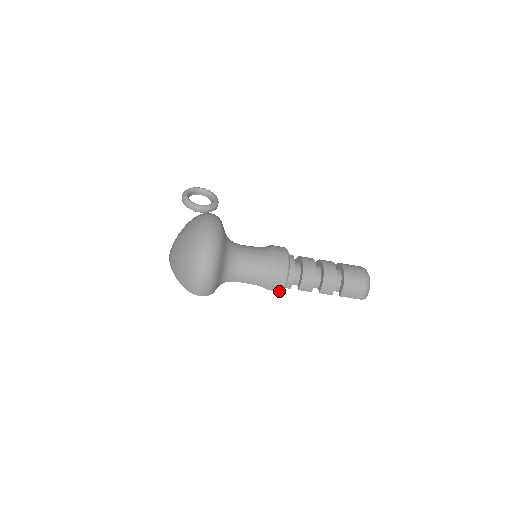
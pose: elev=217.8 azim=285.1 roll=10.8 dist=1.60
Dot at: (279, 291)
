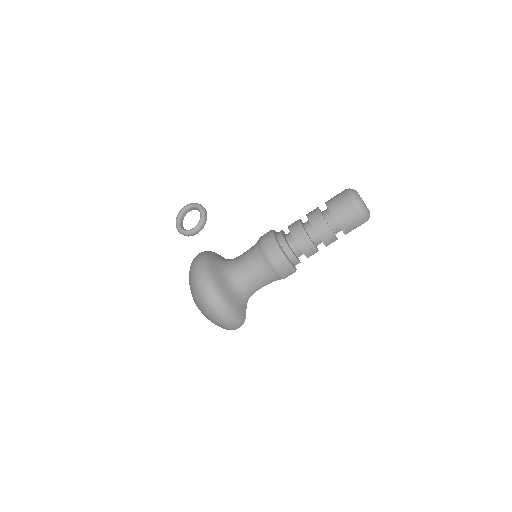
Dot at: (292, 273)
